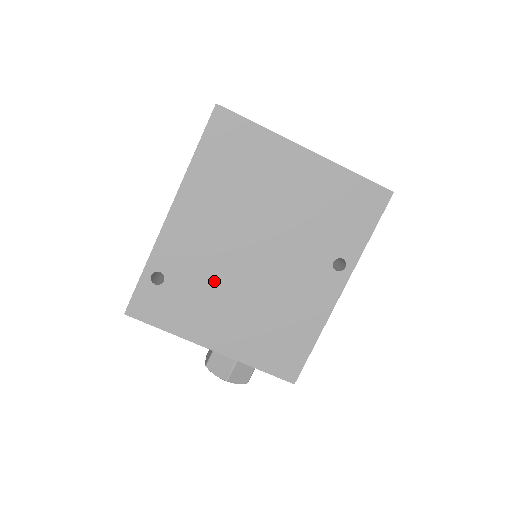
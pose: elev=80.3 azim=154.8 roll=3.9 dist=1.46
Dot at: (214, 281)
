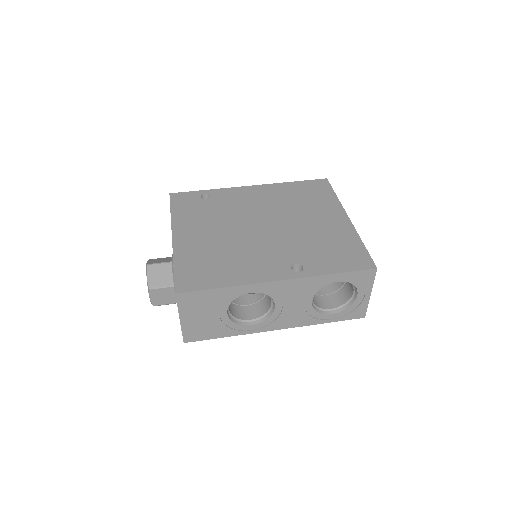
Dot at: (225, 217)
